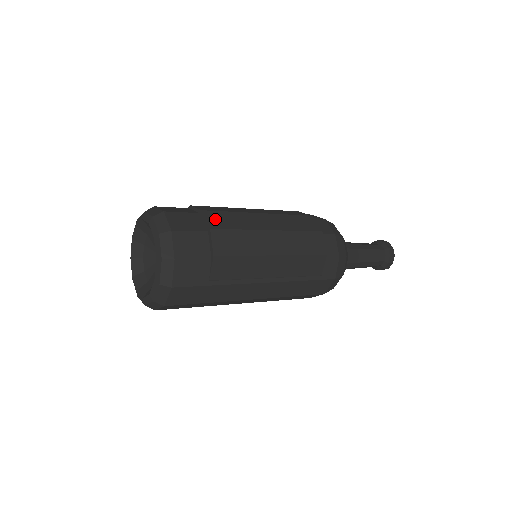
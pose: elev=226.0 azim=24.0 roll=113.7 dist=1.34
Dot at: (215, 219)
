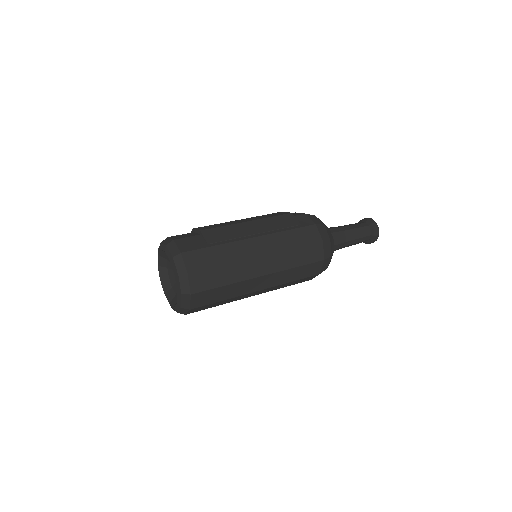
Dot at: occluded
